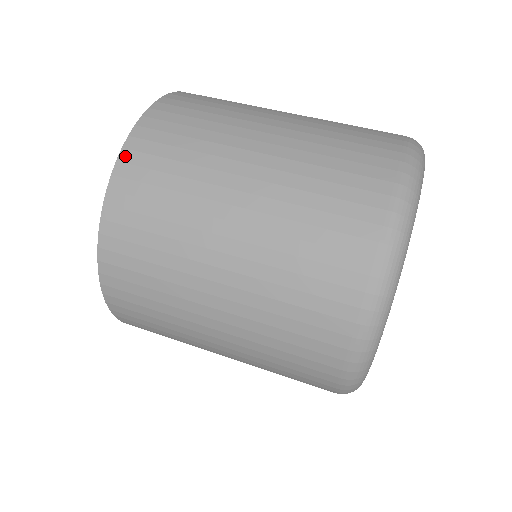
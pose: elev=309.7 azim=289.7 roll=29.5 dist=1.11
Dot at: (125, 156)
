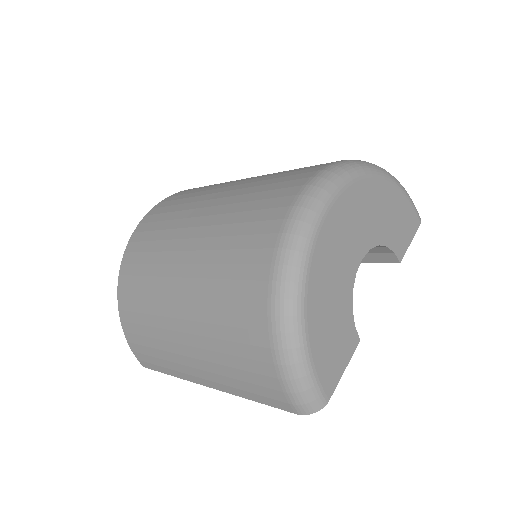
Dot at: occluded
